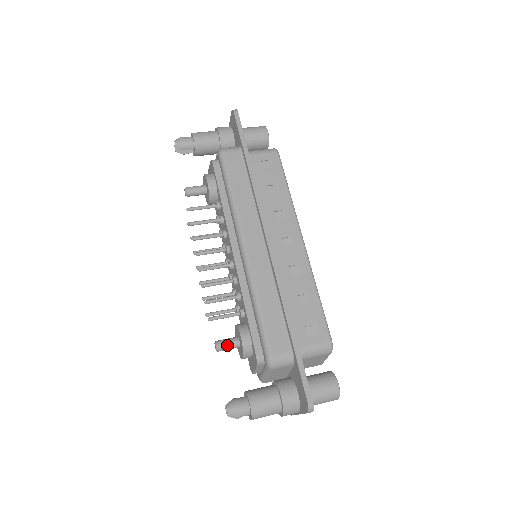
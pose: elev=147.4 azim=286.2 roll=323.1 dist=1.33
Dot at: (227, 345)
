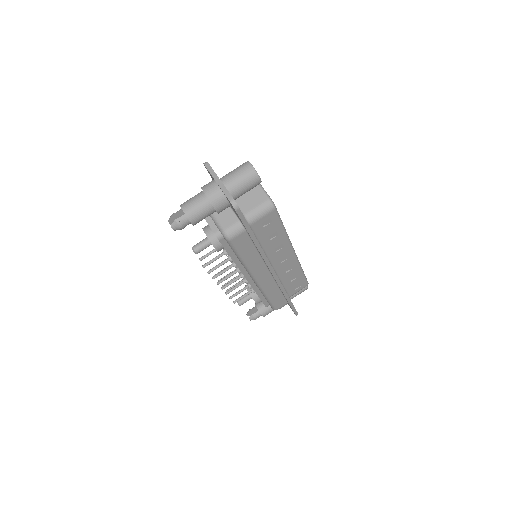
Dot at: occluded
